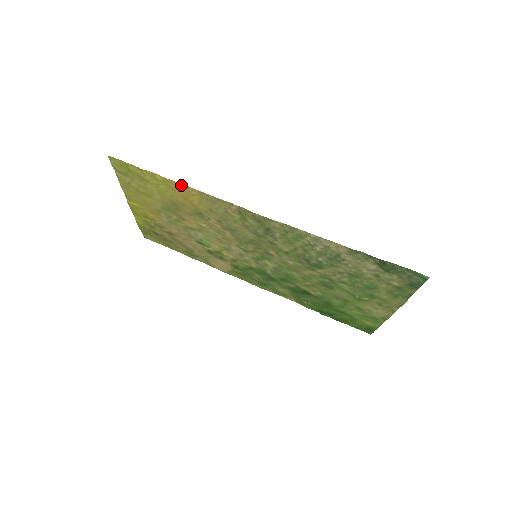
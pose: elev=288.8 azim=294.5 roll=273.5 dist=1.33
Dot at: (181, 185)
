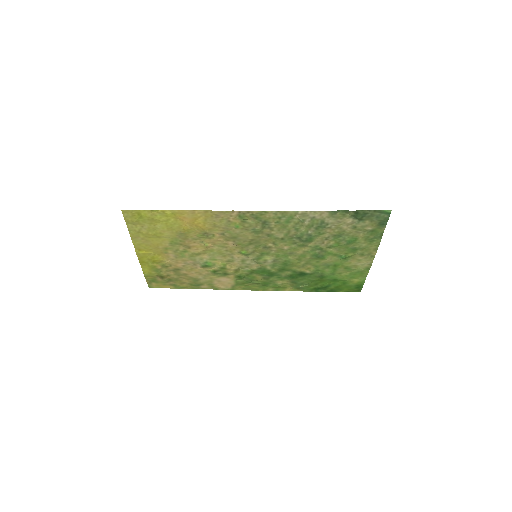
Dot at: (188, 212)
